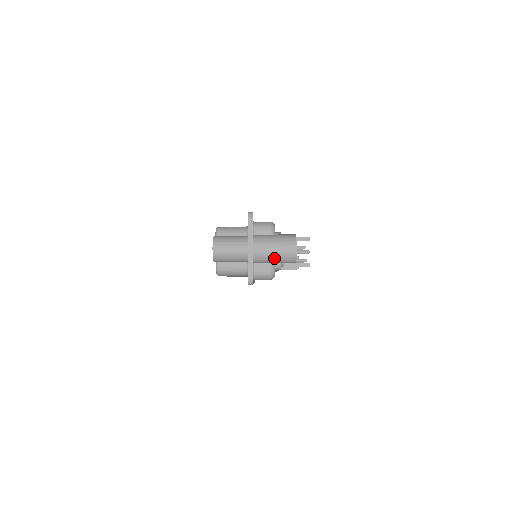
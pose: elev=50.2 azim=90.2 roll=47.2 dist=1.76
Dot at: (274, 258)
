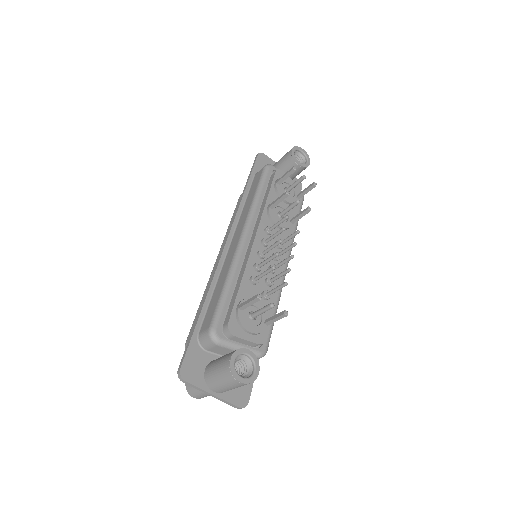
Dot at: (237, 387)
